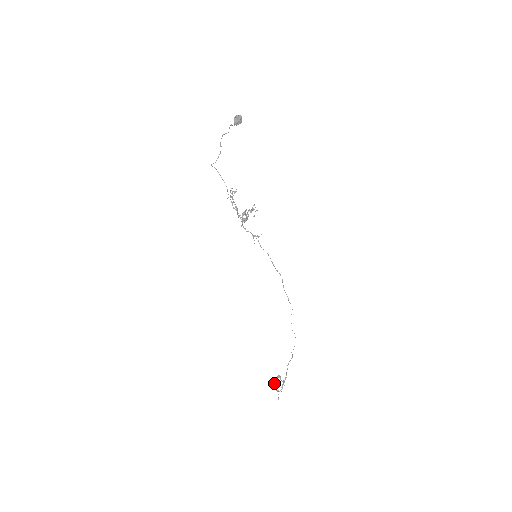
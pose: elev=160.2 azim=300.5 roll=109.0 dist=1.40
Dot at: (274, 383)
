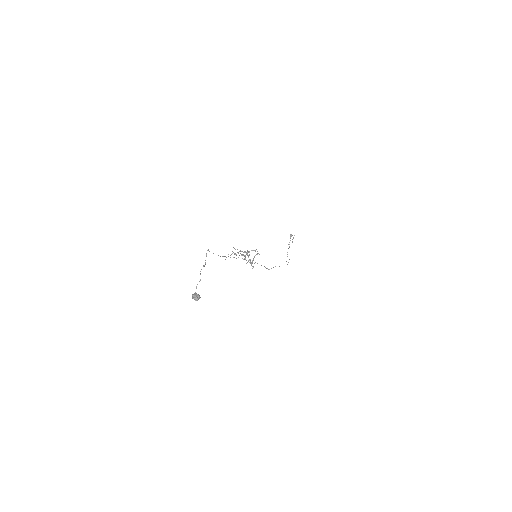
Dot at: (290, 235)
